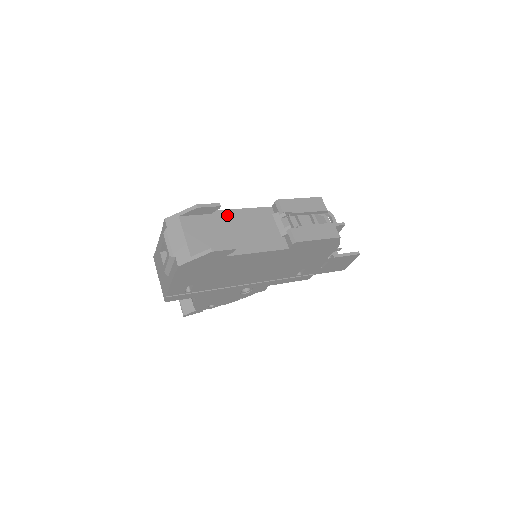
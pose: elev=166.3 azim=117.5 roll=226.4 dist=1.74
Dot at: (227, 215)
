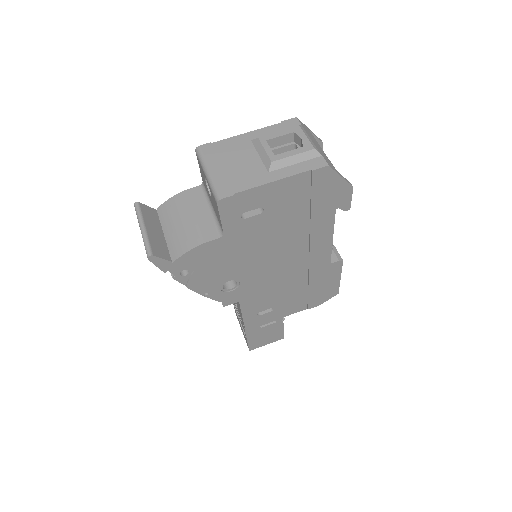
Dot at: occluded
